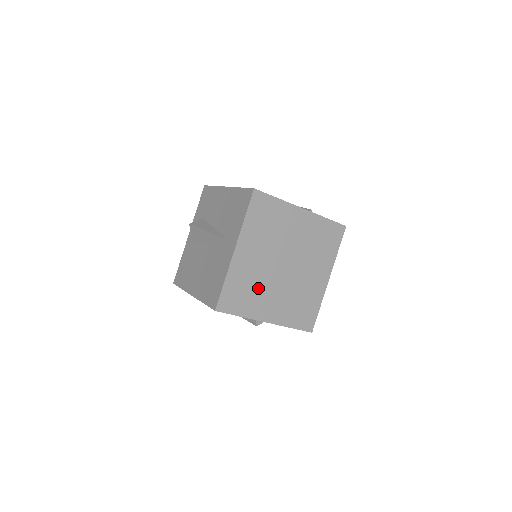
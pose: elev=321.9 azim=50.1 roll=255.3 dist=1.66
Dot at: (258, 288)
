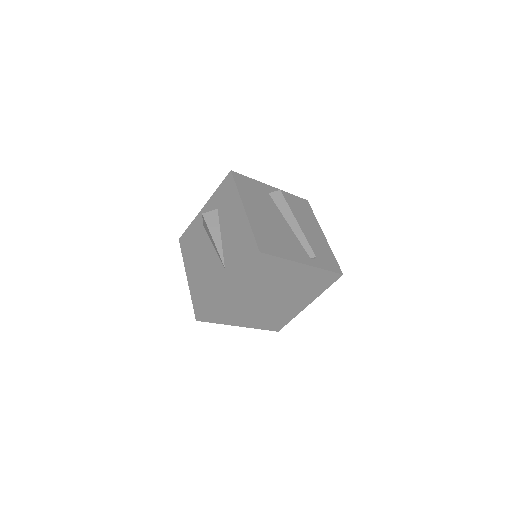
Dot at: (239, 309)
